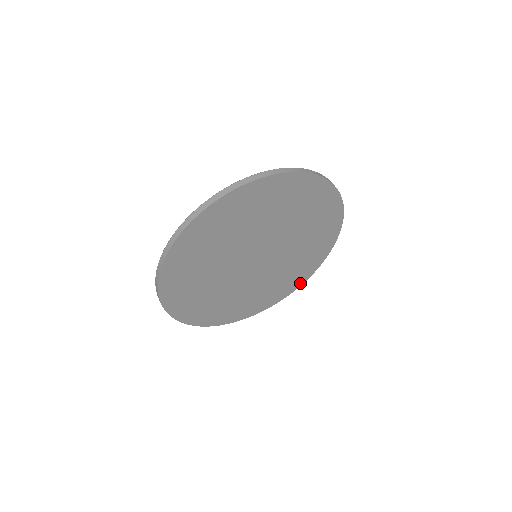
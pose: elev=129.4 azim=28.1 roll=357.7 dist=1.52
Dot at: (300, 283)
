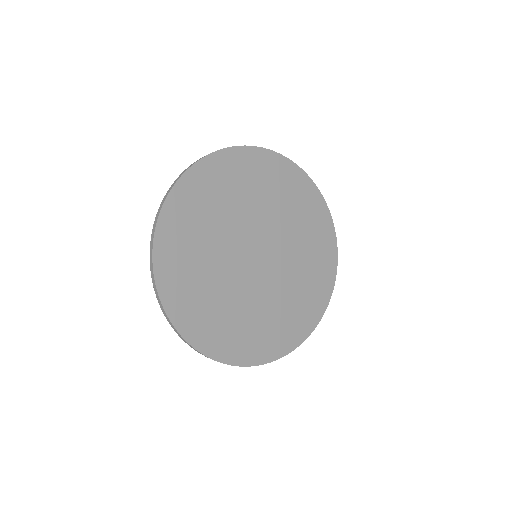
Dot at: (269, 357)
